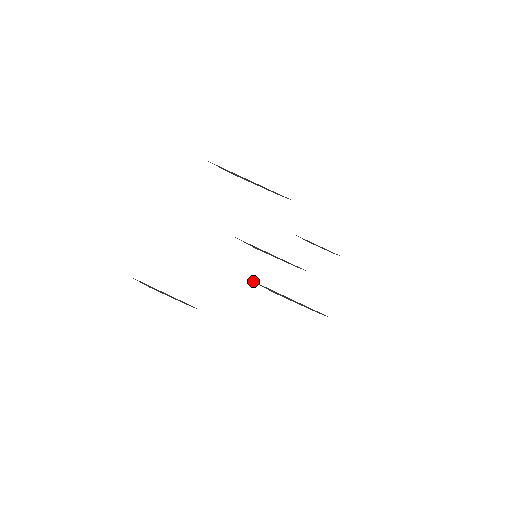
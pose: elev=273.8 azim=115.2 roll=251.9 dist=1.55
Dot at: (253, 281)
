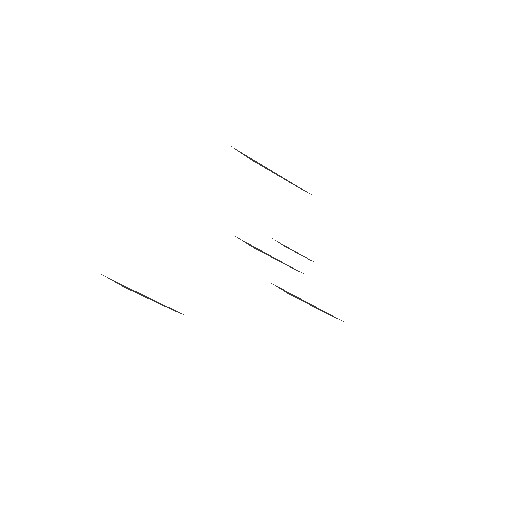
Dot at: occluded
